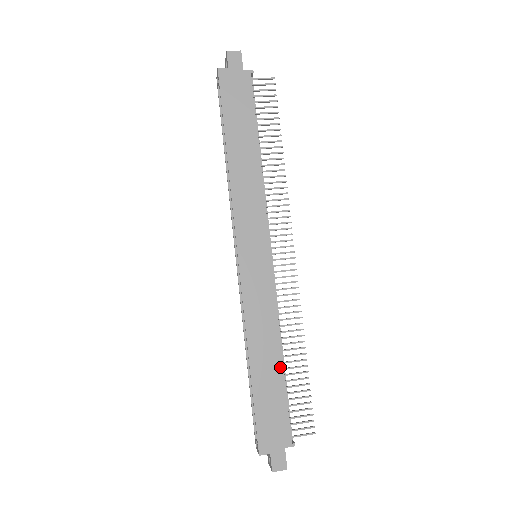
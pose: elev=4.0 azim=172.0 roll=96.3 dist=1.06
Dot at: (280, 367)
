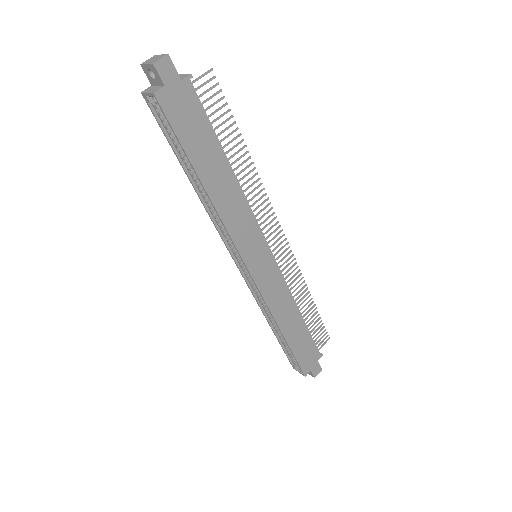
Dot at: (302, 321)
